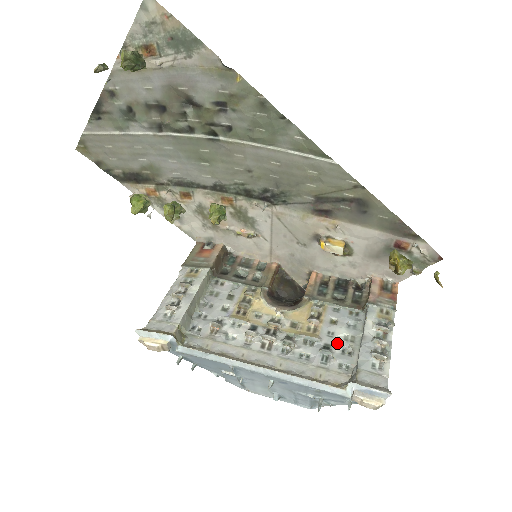
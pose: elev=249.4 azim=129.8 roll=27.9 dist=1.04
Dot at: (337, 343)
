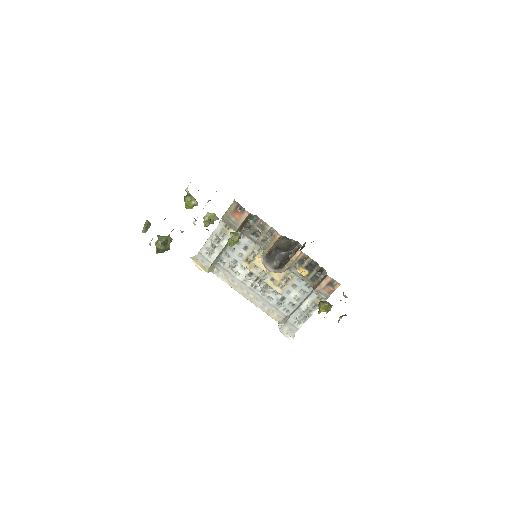
Dot at: (289, 298)
